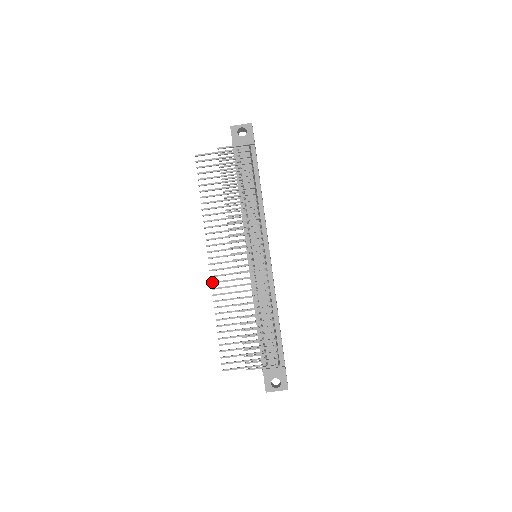
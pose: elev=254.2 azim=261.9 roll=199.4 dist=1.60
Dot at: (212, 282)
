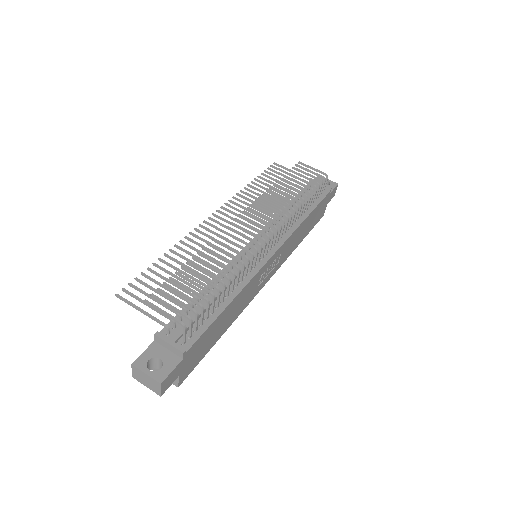
Dot at: (196, 228)
